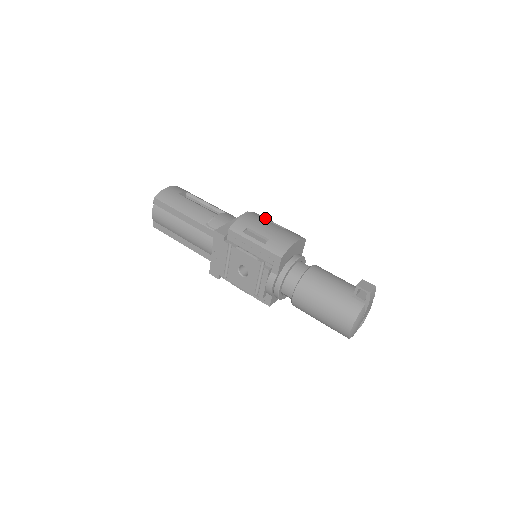
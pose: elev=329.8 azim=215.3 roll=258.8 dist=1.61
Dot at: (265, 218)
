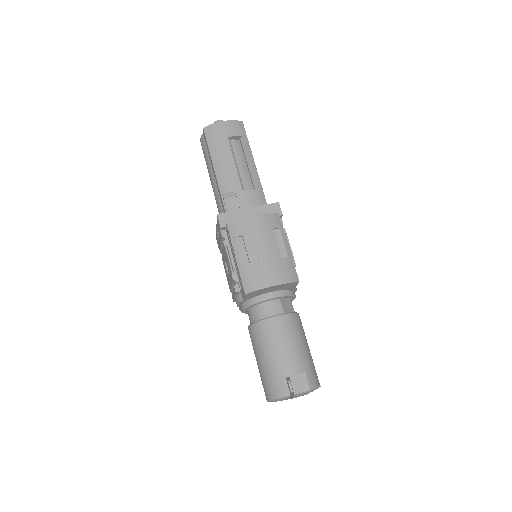
Dot at: (279, 228)
